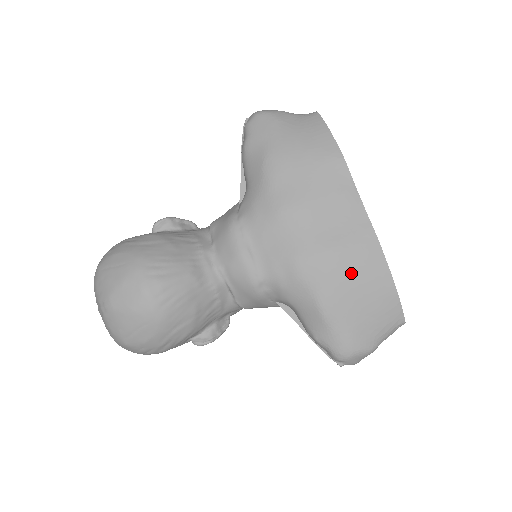
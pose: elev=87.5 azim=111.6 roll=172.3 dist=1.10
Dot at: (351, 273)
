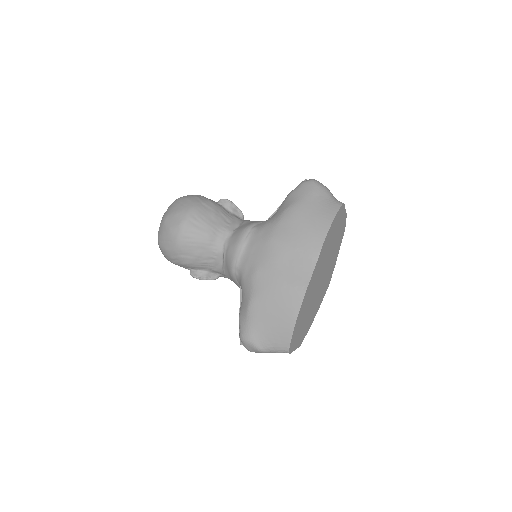
Dot at: (277, 299)
